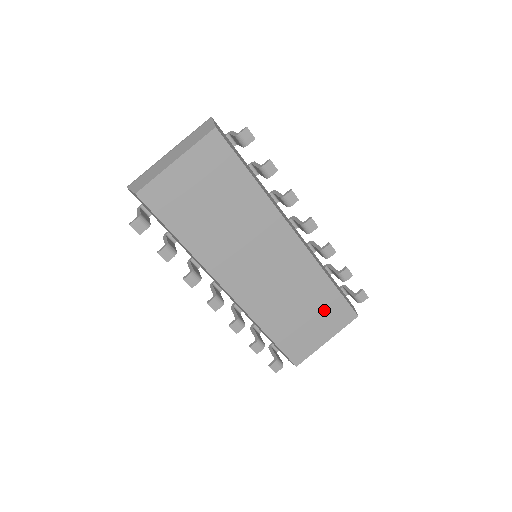
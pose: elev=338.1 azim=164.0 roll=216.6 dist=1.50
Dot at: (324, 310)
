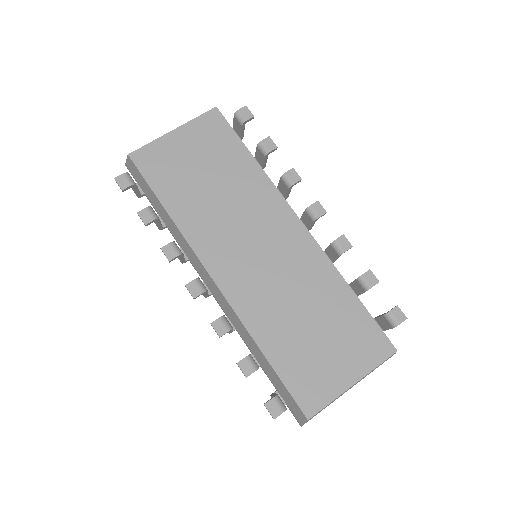
Dot at: (345, 331)
